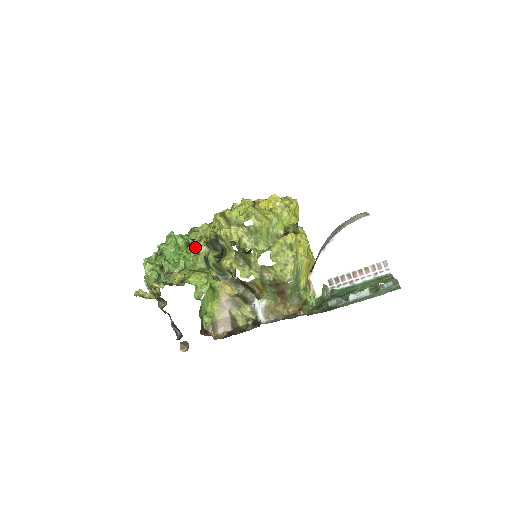
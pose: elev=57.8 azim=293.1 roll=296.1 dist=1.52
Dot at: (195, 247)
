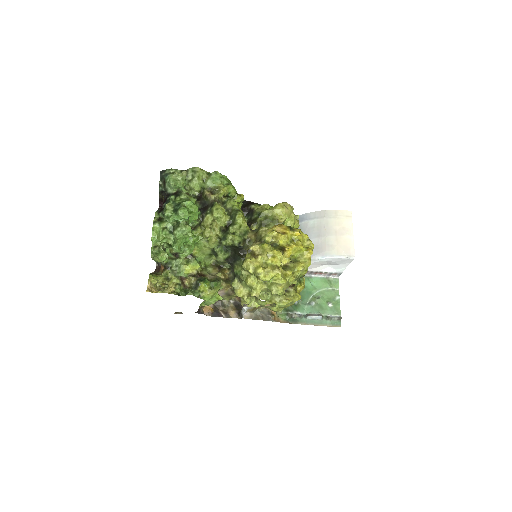
Dot at: (207, 238)
